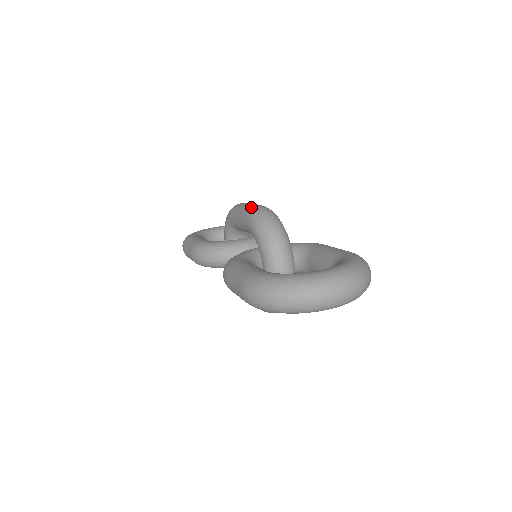
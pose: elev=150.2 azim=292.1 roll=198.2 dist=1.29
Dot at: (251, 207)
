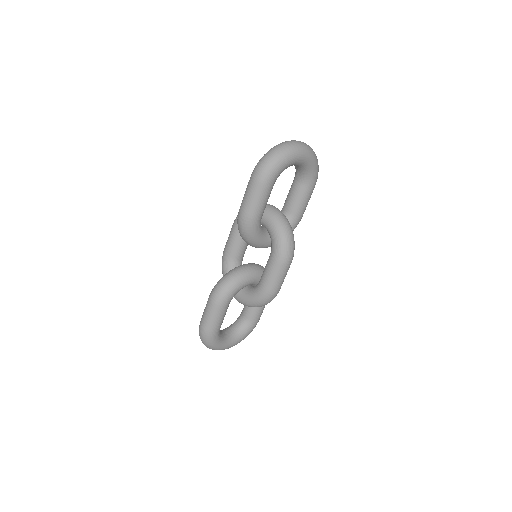
Dot at: occluded
